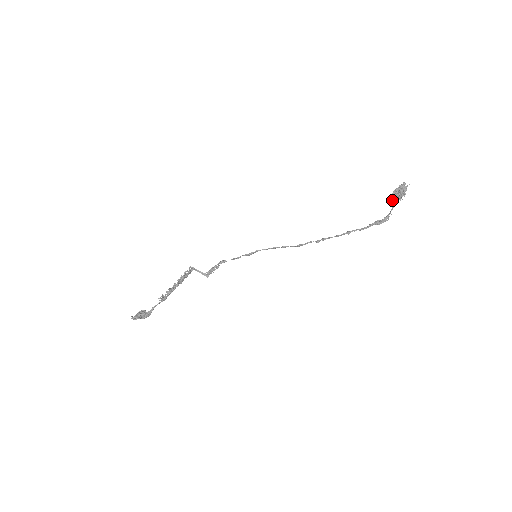
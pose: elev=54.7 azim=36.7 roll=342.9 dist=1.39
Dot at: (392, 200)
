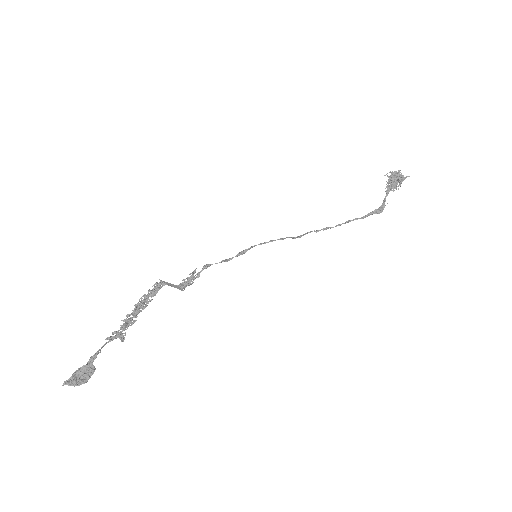
Dot at: (389, 188)
